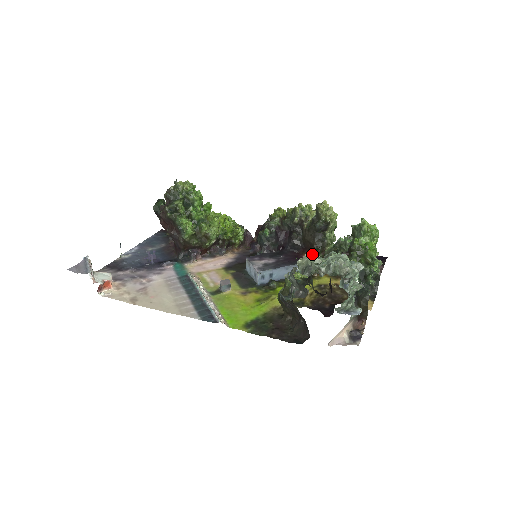
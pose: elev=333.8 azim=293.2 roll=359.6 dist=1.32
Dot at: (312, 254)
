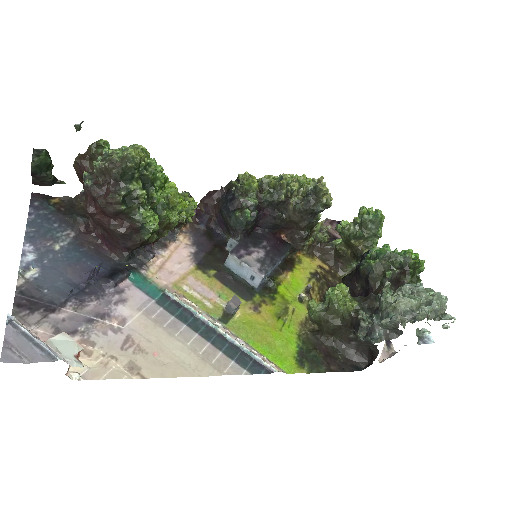
Dot at: (299, 237)
